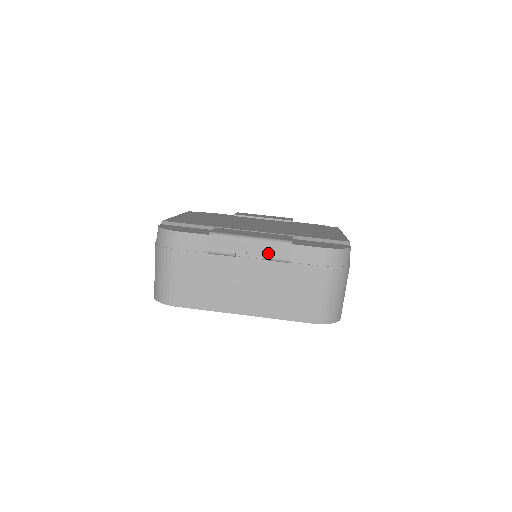
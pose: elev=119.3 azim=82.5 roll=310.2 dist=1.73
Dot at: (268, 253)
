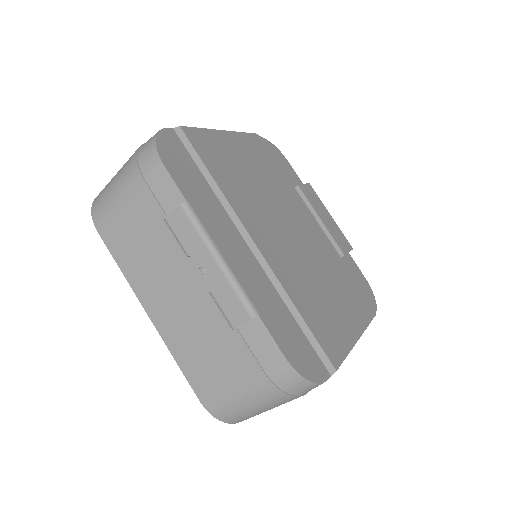
Dot at: (220, 295)
